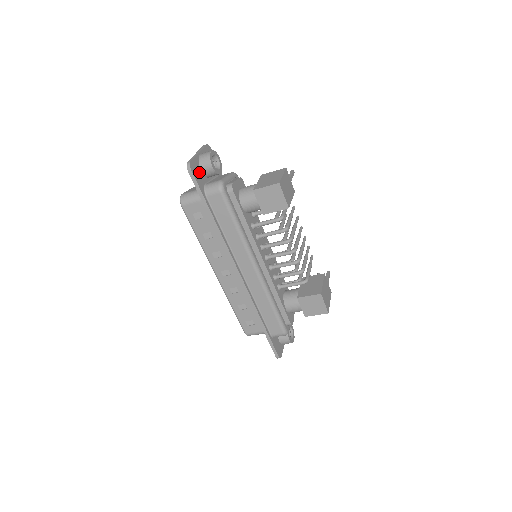
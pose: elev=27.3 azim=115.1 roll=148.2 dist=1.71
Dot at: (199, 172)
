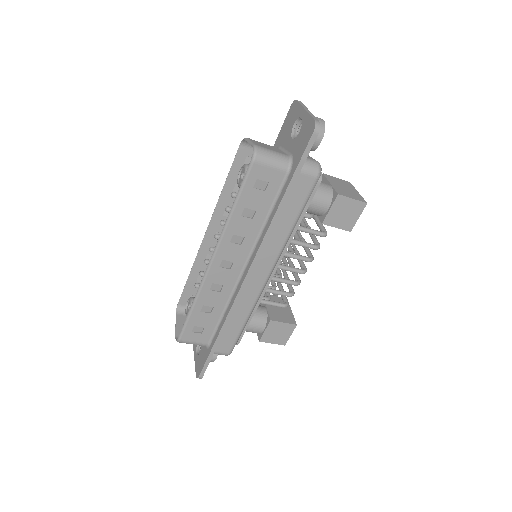
Dot at: occluded
